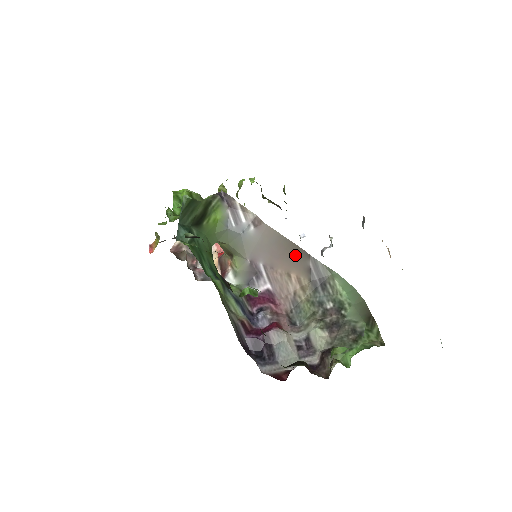
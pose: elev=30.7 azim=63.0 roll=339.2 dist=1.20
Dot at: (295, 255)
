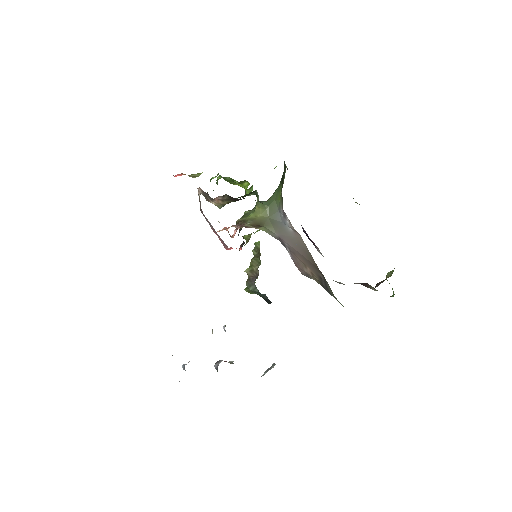
Dot at: (312, 265)
